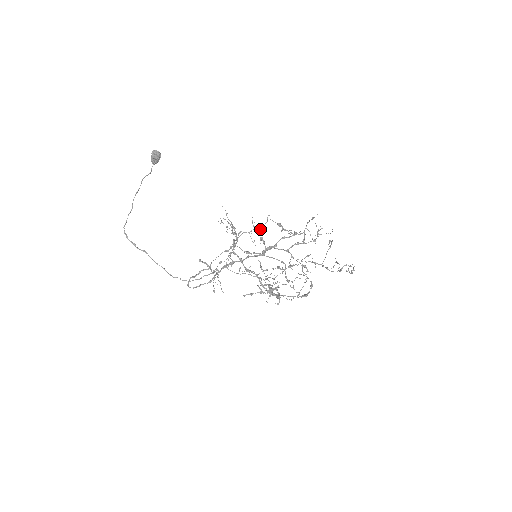
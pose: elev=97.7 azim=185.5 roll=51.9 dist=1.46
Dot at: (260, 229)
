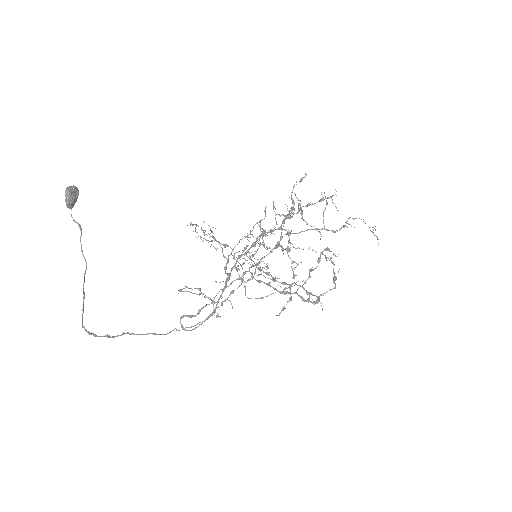
Dot at: (264, 230)
